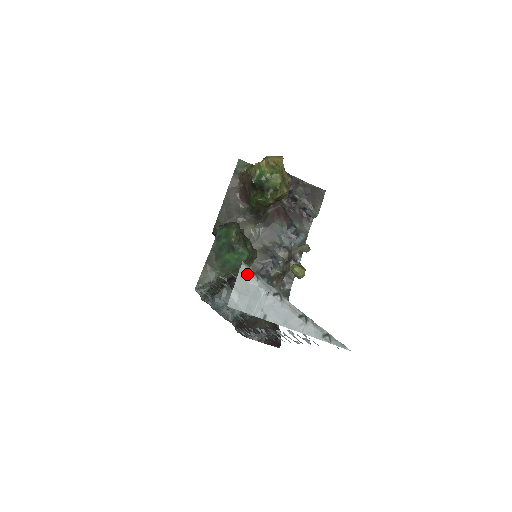
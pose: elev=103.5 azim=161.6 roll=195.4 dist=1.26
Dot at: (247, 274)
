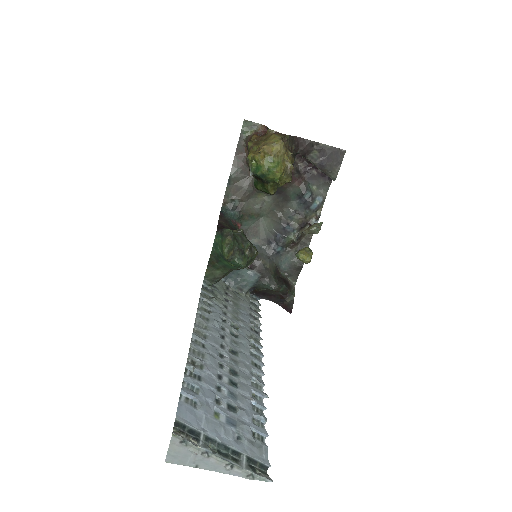
Dot at: (177, 442)
